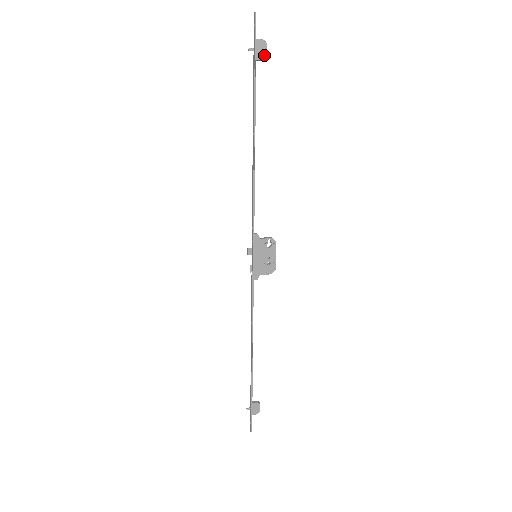
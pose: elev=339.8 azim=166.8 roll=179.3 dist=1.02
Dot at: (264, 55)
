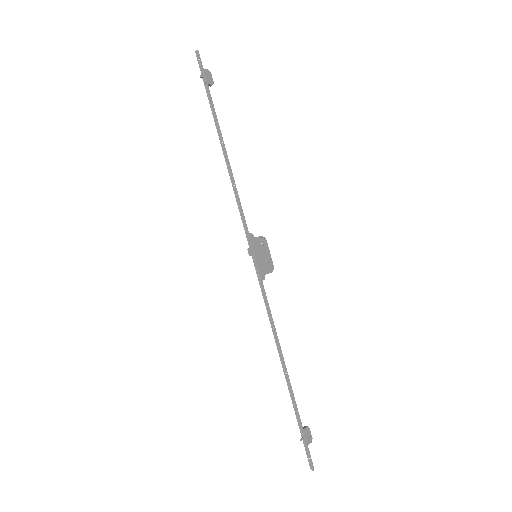
Dot at: (212, 81)
